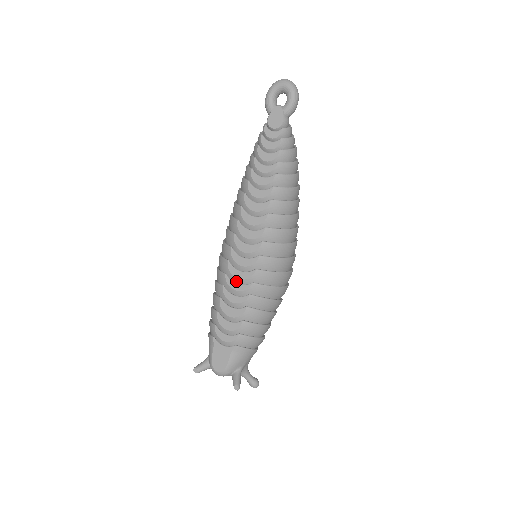
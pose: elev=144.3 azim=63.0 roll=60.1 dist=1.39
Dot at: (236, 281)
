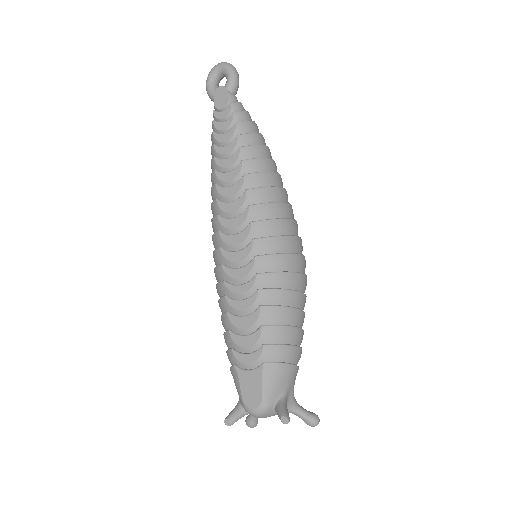
Dot at: (238, 283)
